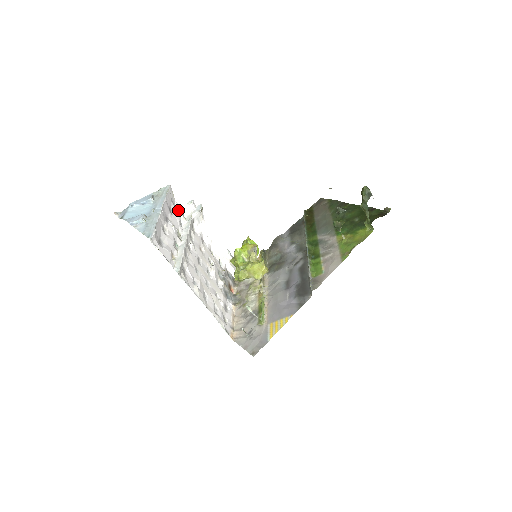
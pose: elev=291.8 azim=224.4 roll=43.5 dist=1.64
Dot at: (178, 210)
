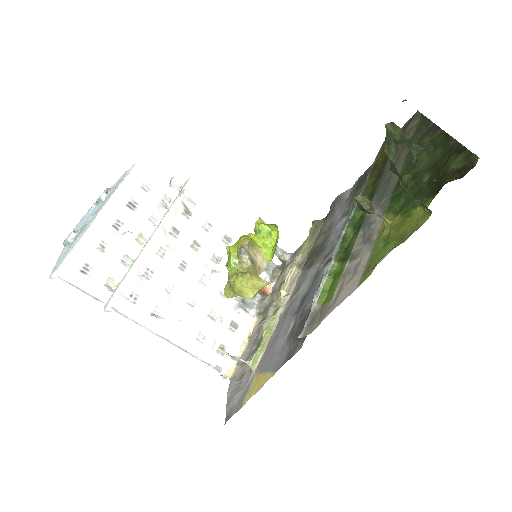
Dot at: (153, 197)
